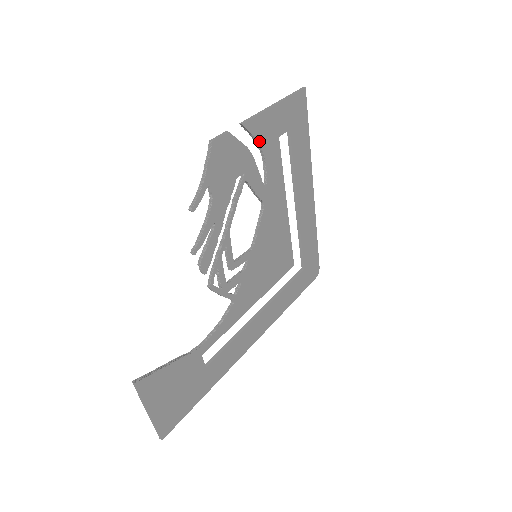
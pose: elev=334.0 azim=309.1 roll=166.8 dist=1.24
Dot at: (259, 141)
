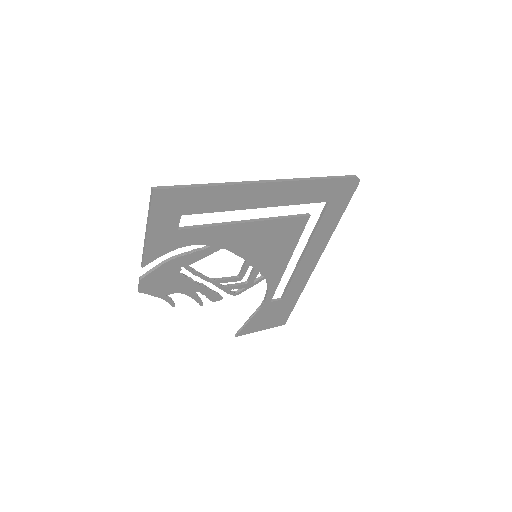
Dot at: (167, 252)
